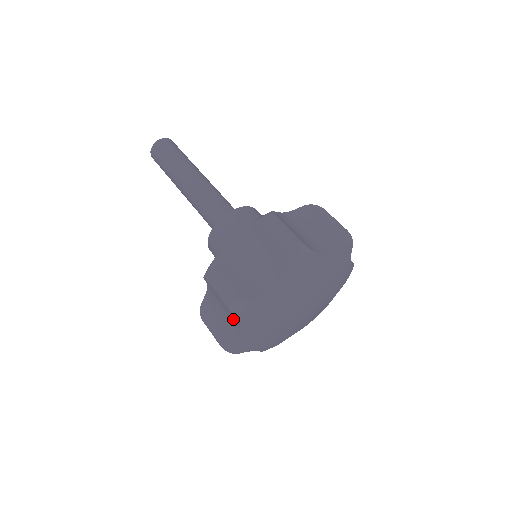
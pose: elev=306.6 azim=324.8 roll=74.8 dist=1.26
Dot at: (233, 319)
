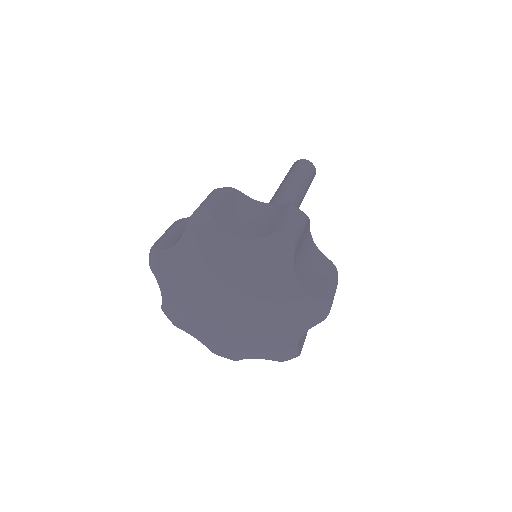
Dot at: occluded
